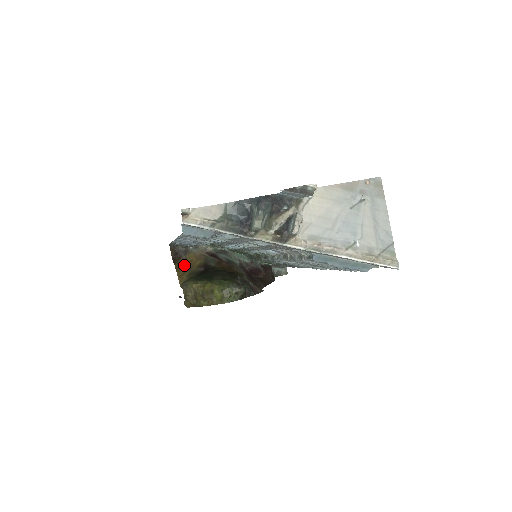
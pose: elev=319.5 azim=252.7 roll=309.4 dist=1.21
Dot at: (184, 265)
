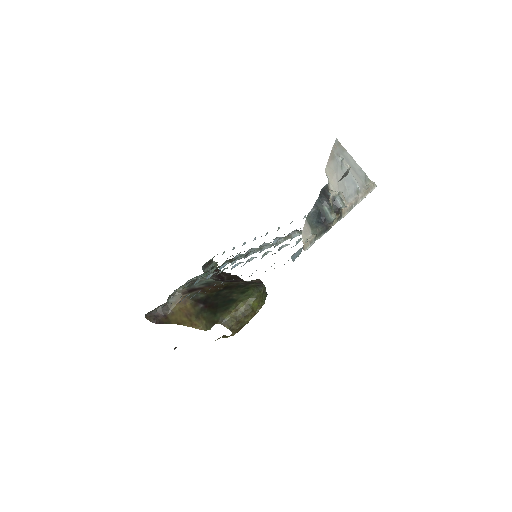
Dot at: (180, 317)
